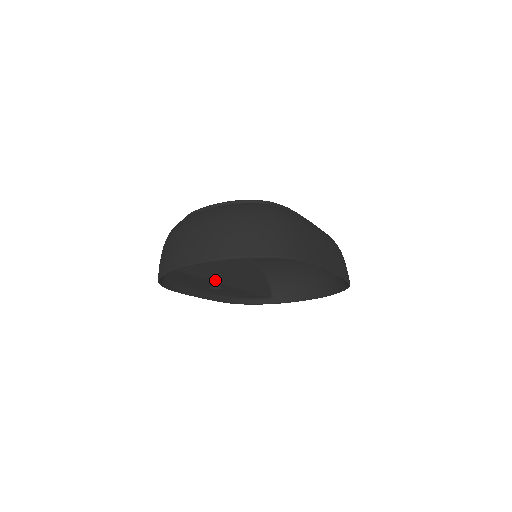
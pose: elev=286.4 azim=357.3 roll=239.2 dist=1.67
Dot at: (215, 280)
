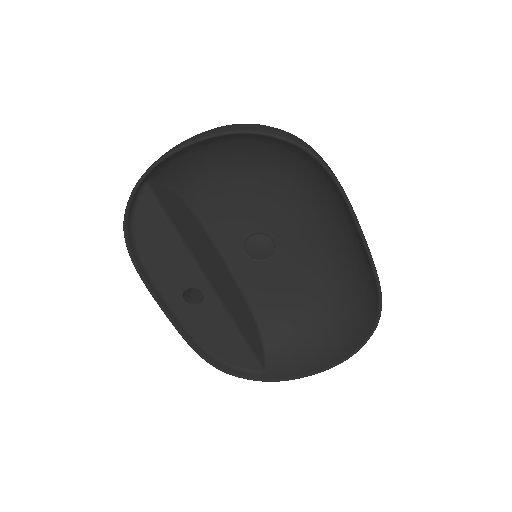
Dot at: (197, 265)
